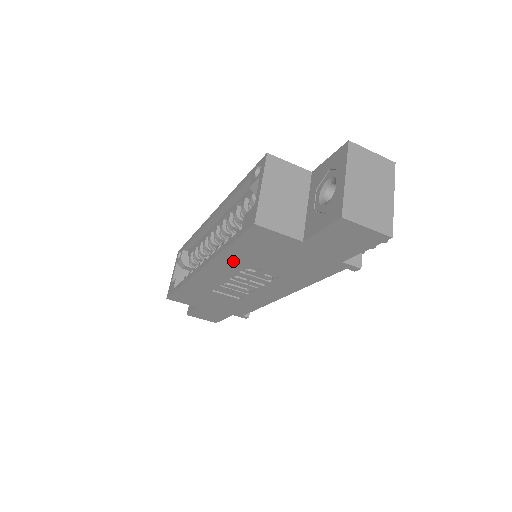
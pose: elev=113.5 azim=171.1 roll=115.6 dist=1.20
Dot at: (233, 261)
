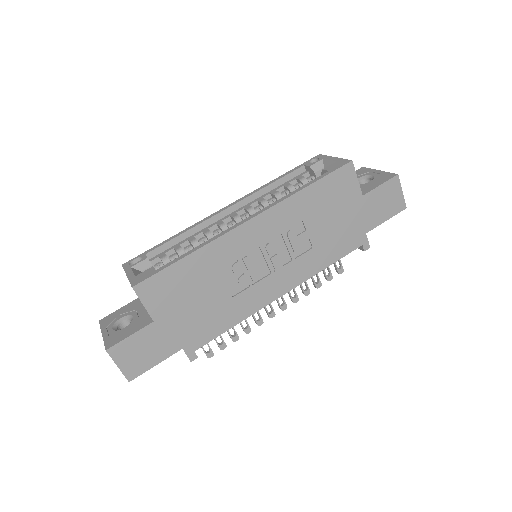
Dot at: (295, 210)
